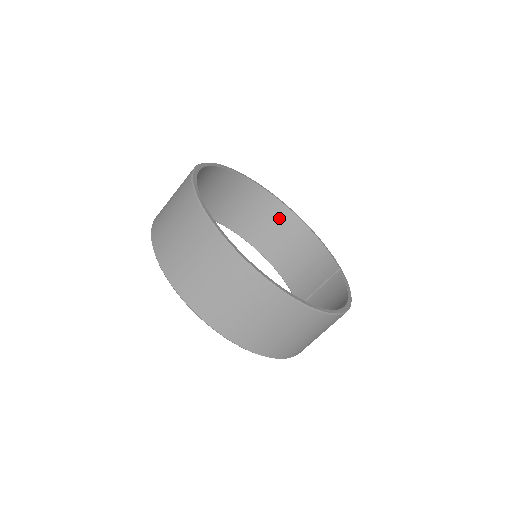
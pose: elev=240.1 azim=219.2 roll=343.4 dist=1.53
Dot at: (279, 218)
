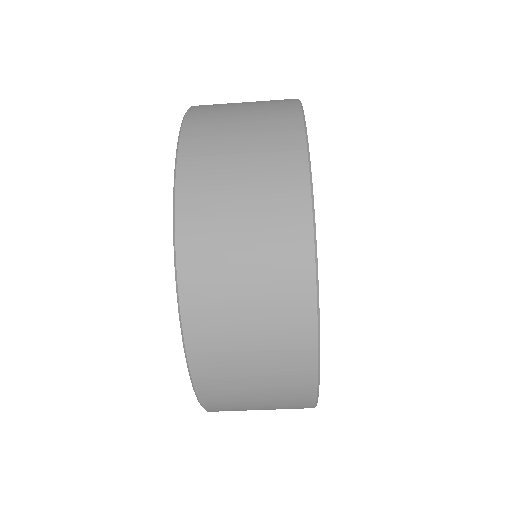
Dot at: occluded
